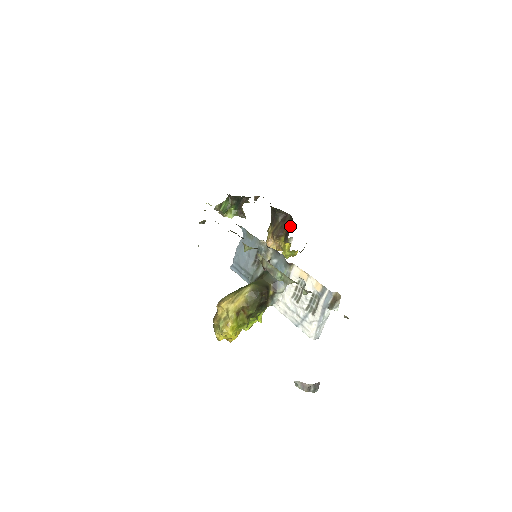
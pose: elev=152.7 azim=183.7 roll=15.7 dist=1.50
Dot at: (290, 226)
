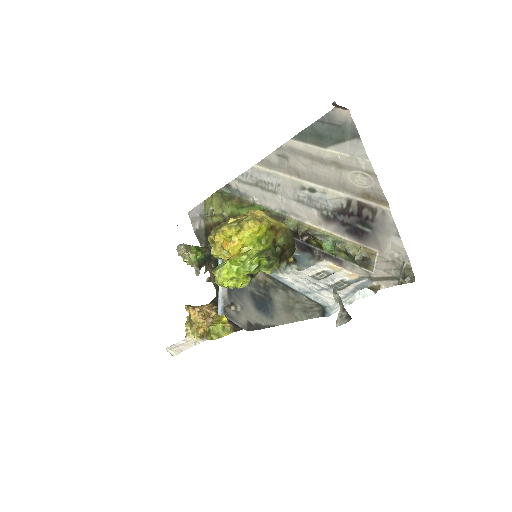
Dot at: occluded
